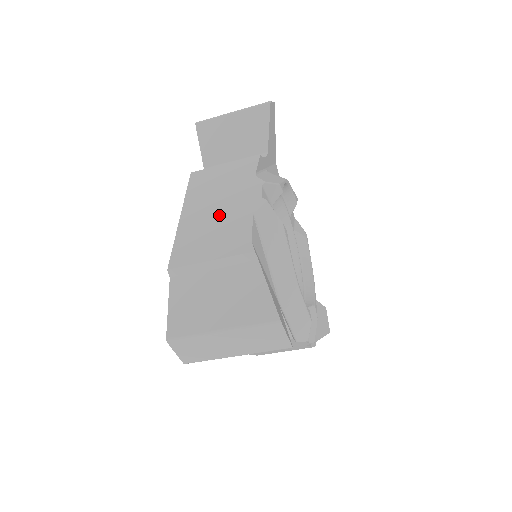
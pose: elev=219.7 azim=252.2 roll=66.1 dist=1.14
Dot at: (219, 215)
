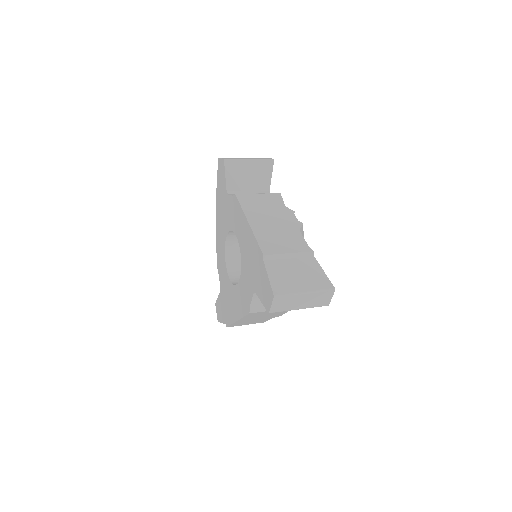
Dot at: (277, 227)
